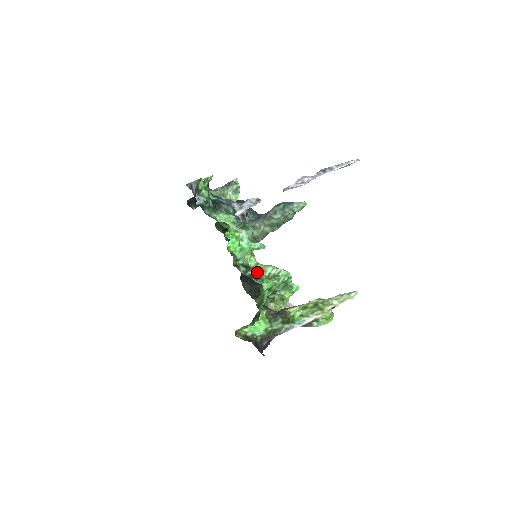
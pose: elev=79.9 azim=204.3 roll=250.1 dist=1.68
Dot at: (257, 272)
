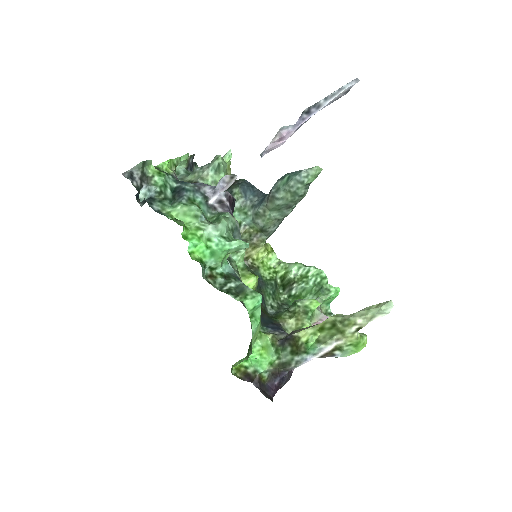
Dot at: (241, 283)
